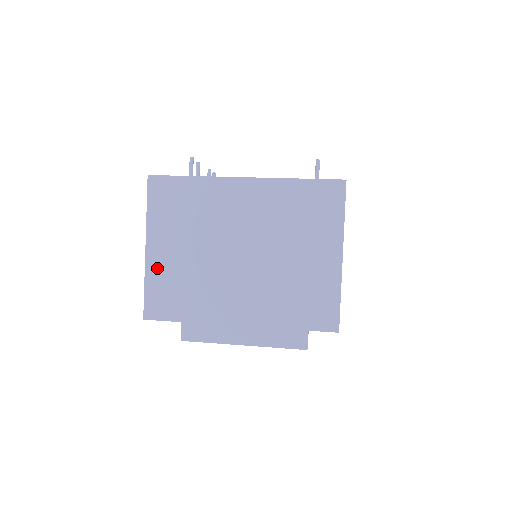
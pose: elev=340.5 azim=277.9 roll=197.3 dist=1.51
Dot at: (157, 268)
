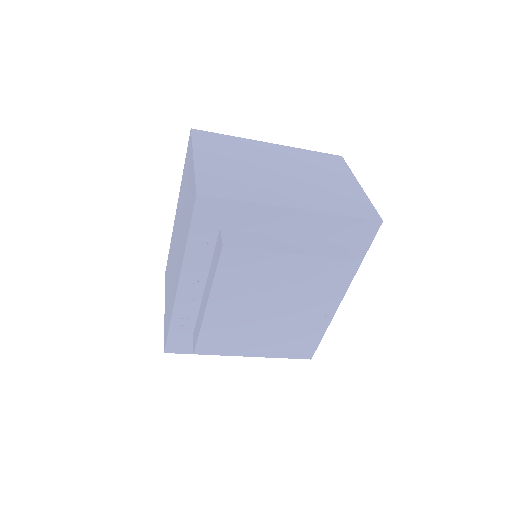
Dot at: (207, 168)
